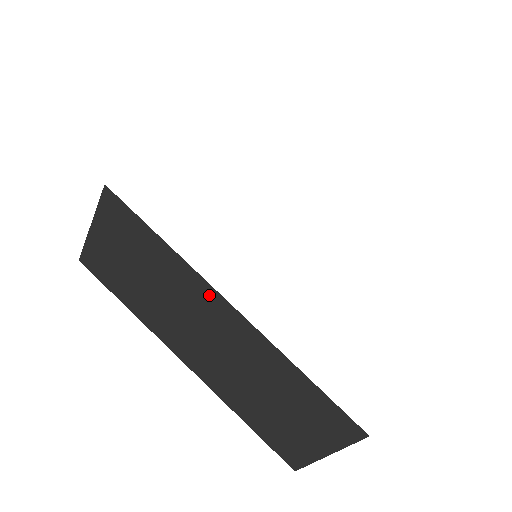
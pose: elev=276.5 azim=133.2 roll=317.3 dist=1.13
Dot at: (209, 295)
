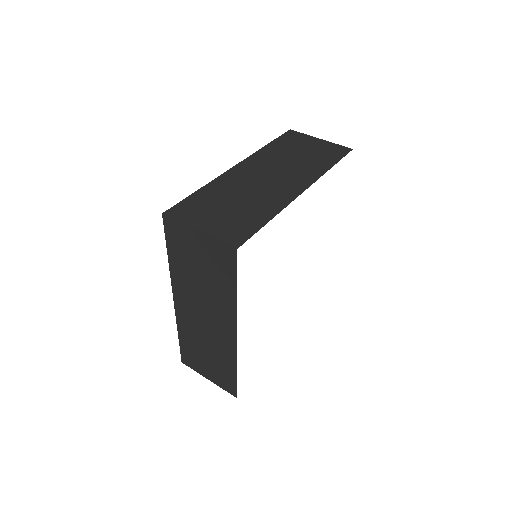
Dot at: (230, 322)
